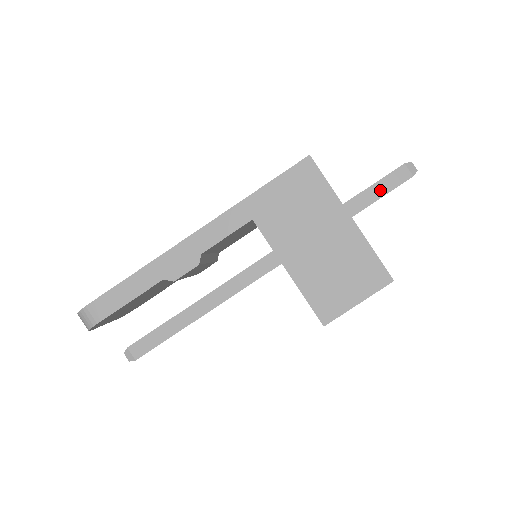
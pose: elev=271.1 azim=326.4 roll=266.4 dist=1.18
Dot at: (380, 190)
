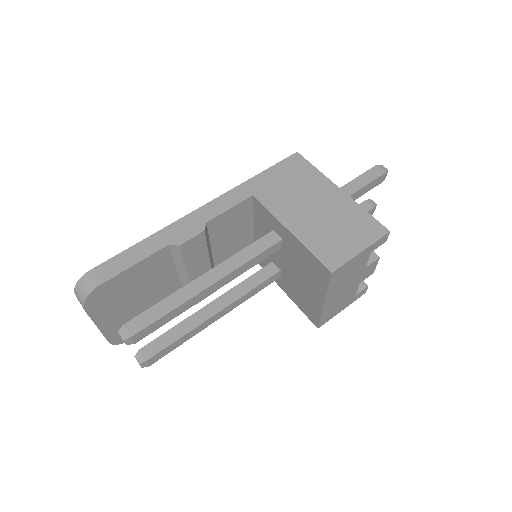
Dot at: (361, 182)
